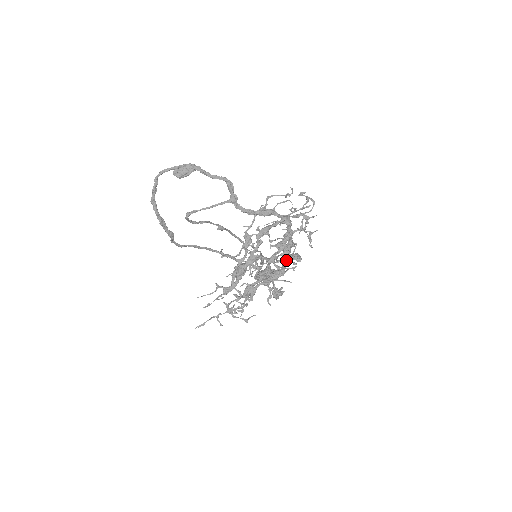
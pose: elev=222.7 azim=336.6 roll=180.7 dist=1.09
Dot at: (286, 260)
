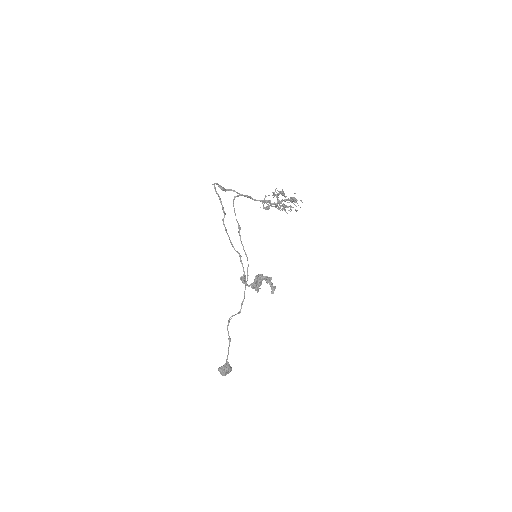
Dot at: occluded
